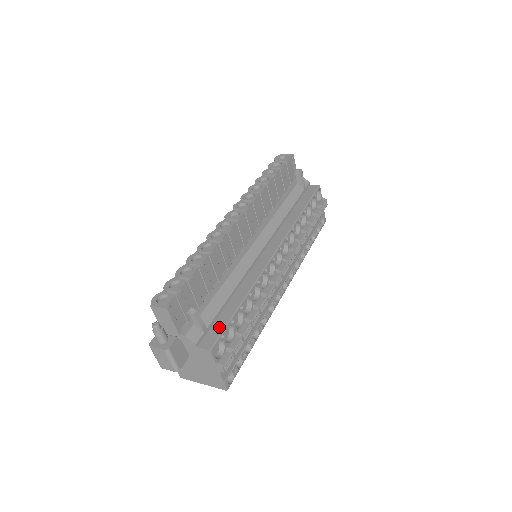
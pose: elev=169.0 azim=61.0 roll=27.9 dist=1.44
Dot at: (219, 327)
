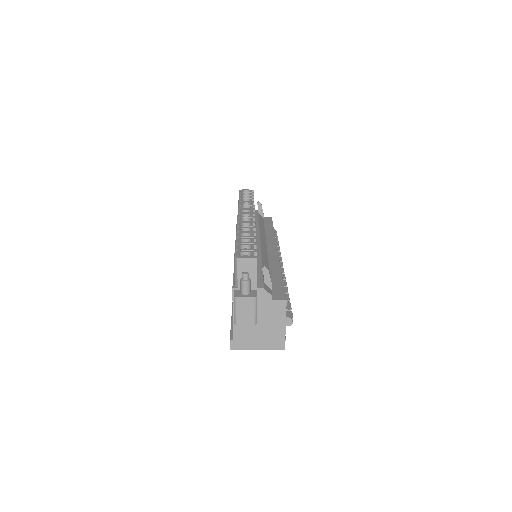
Dot at: (279, 288)
